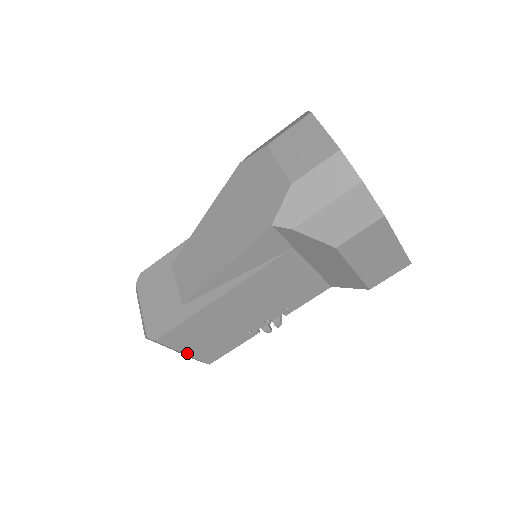
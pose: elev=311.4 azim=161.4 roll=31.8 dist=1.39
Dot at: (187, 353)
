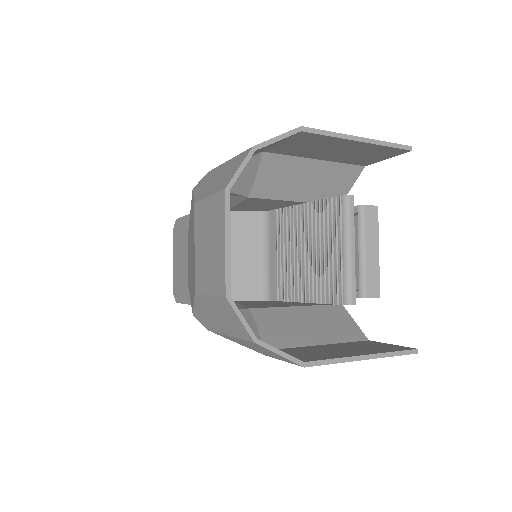
Dot at: occluded
